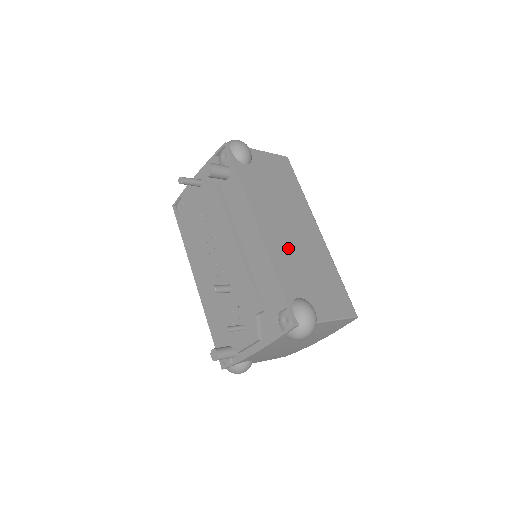
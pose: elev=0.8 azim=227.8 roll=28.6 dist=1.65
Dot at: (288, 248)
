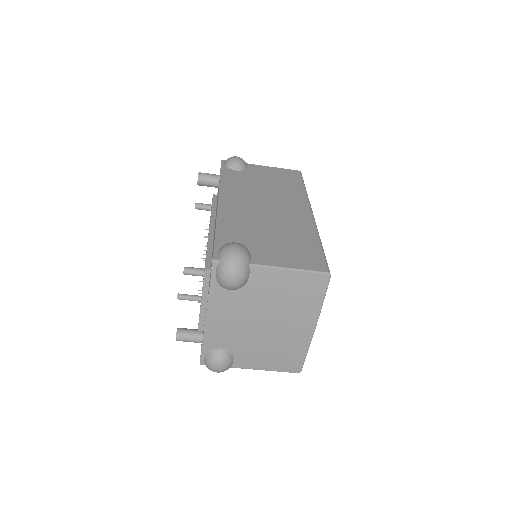
Dot at: (250, 216)
